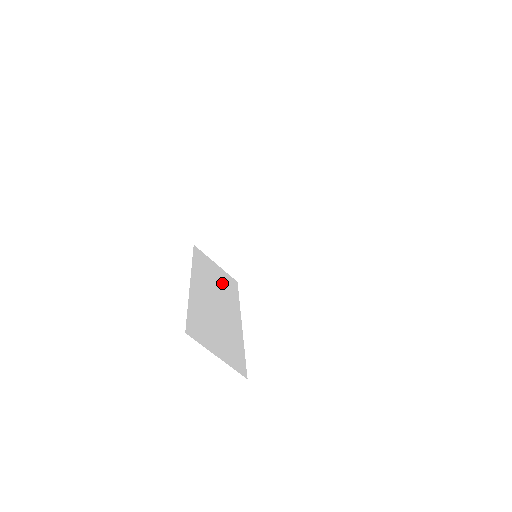
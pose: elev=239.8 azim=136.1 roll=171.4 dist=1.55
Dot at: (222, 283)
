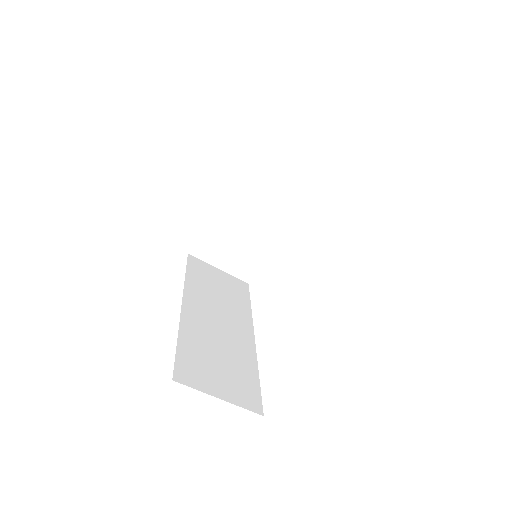
Dot at: (227, 292)
